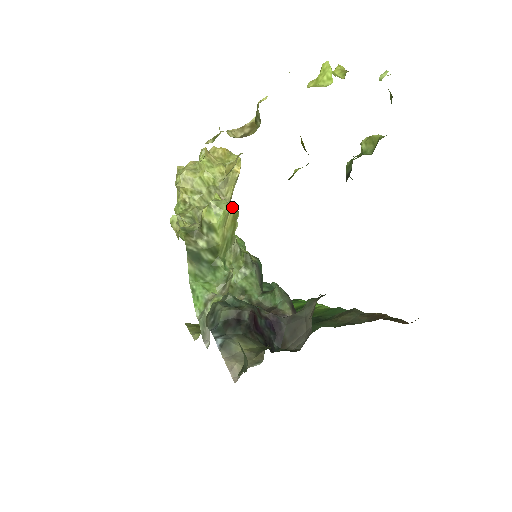
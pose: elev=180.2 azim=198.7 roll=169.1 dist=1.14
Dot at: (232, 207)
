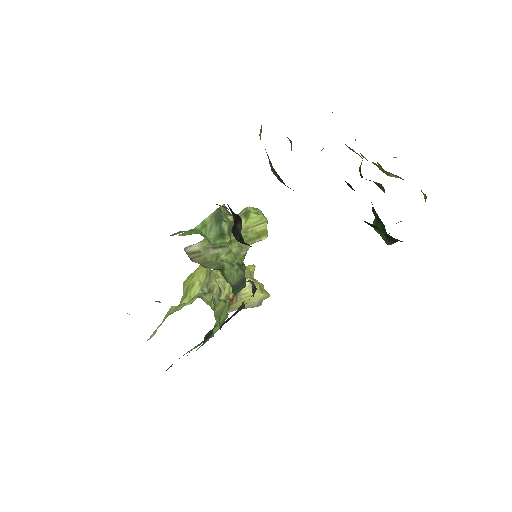
Dot at: occluded
